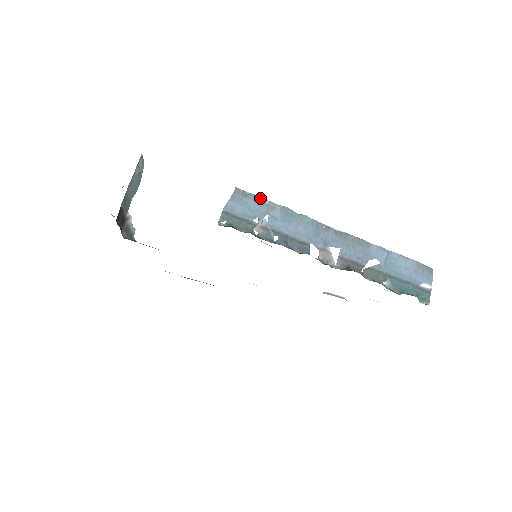
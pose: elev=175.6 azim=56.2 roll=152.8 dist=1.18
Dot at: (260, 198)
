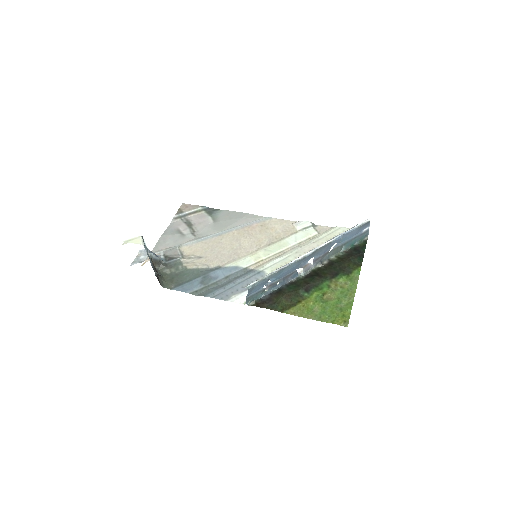
Dot at: (263, 280)
